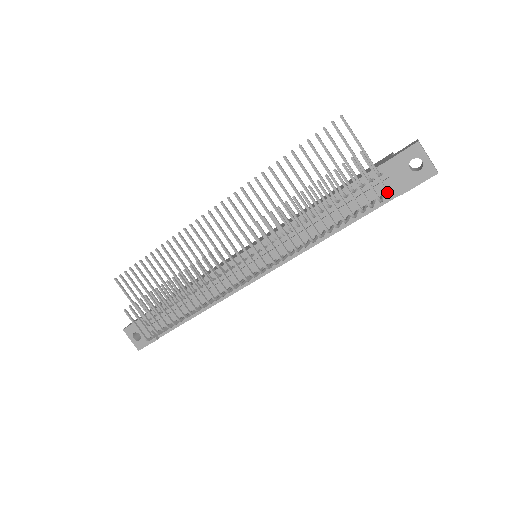
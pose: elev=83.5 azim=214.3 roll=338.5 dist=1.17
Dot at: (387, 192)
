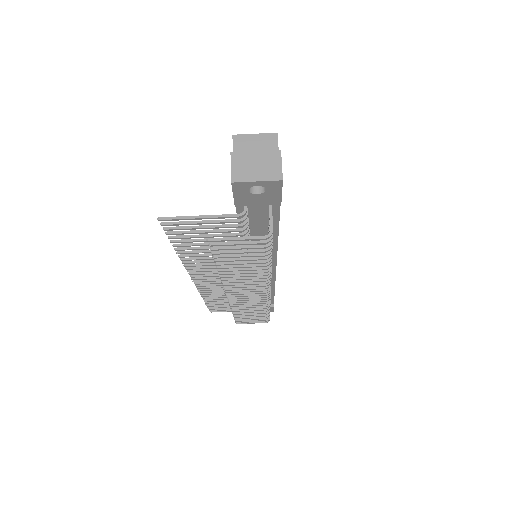
Dot at: (265, 239)
